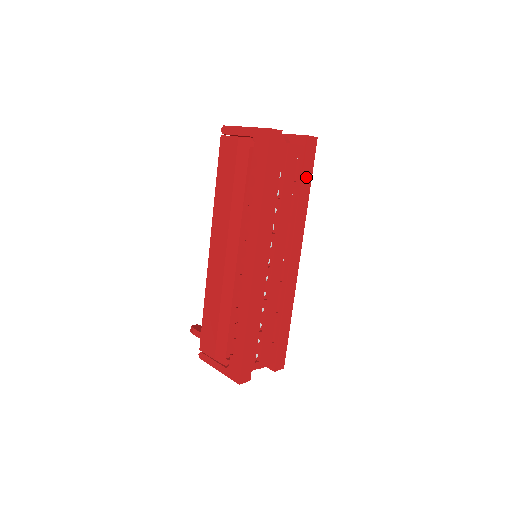
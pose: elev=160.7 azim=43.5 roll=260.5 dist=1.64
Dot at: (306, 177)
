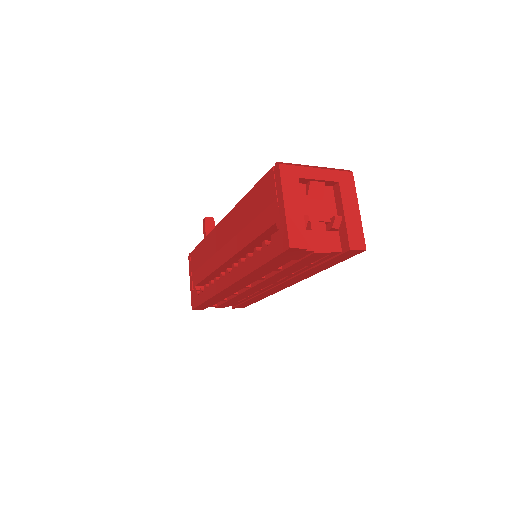
Dot at: (329, 263)
